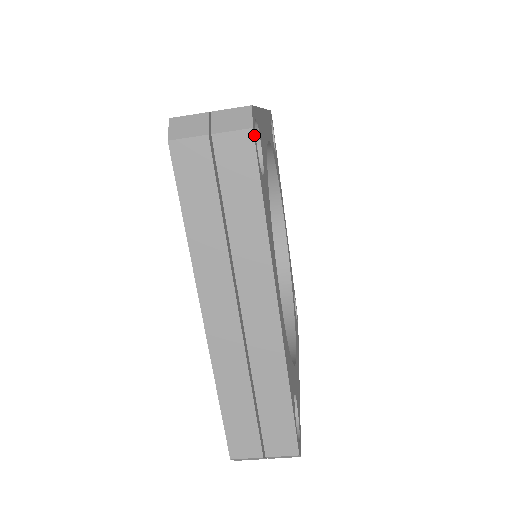
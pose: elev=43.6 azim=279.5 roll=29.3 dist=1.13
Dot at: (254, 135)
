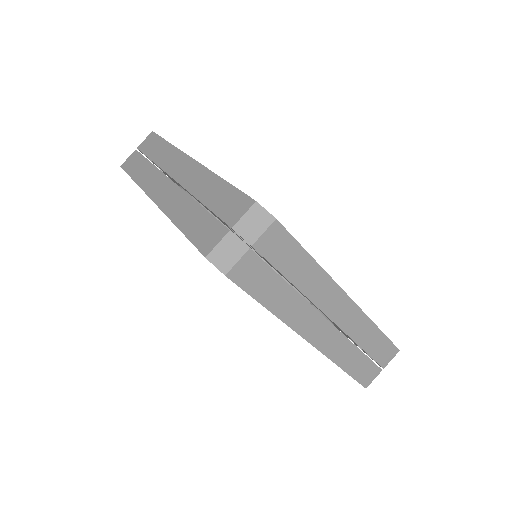
Dot at: (155, 133)
